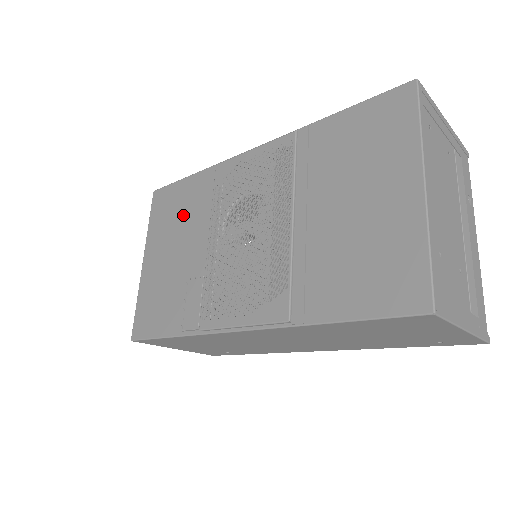
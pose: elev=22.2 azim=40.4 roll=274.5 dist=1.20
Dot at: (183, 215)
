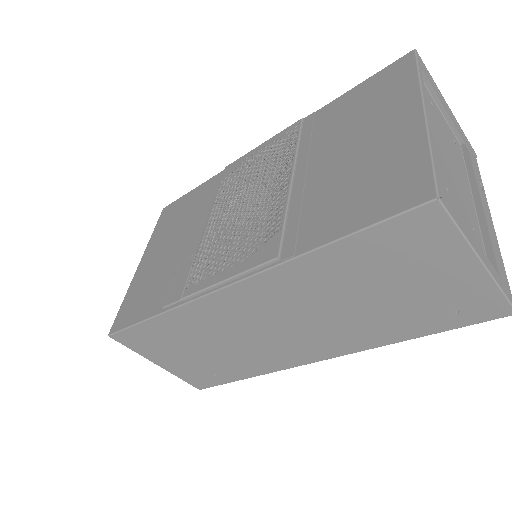
Dot at: (187, 215)
